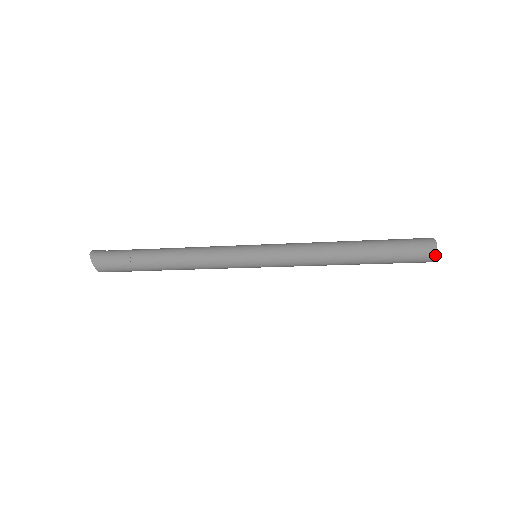
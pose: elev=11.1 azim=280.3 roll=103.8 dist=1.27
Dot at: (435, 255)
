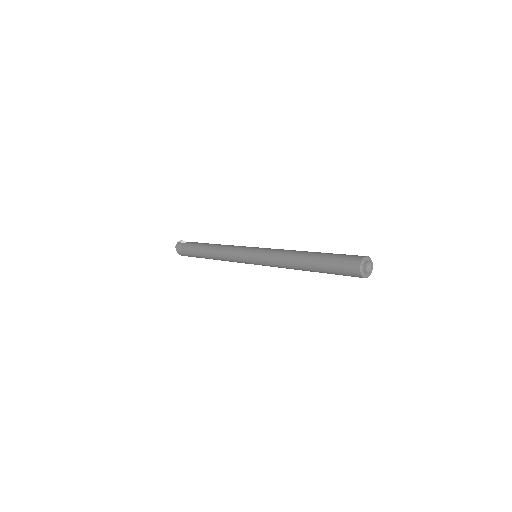
Dot at: (362, 276)
